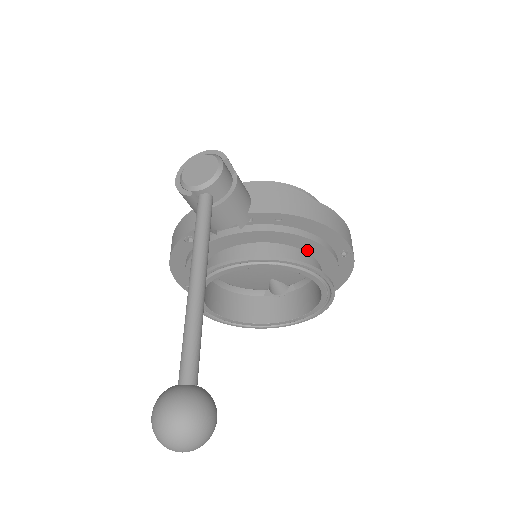
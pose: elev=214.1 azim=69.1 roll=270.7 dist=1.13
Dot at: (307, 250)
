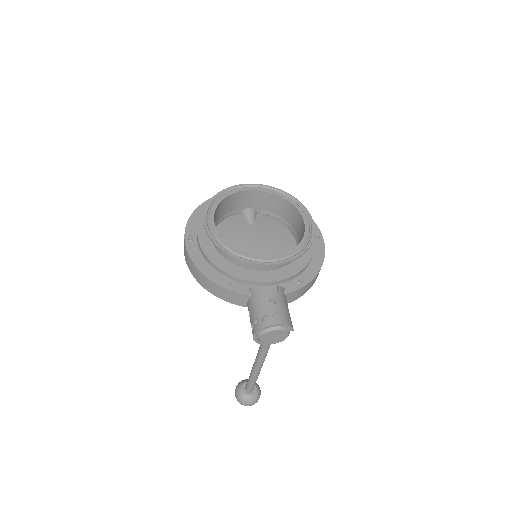
Dot at: occluded
